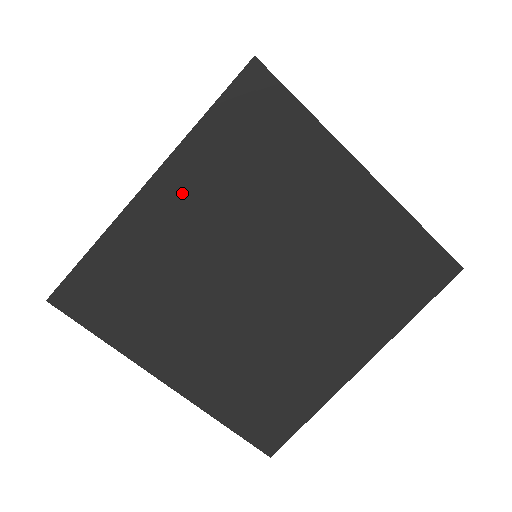
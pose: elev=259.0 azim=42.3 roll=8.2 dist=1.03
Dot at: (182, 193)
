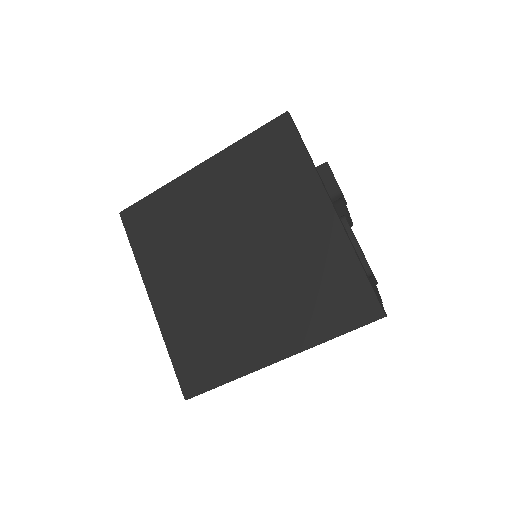
Dot at: (214, 178)
